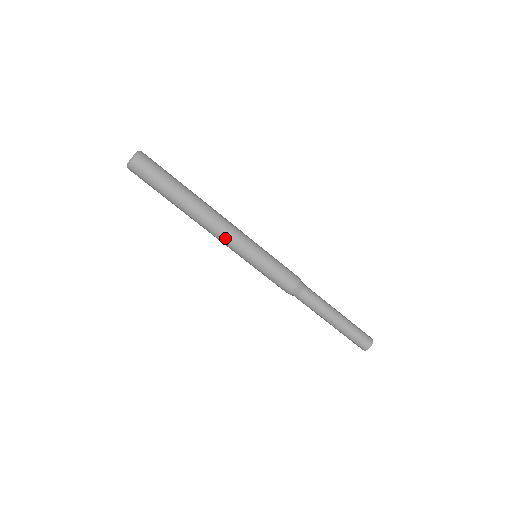
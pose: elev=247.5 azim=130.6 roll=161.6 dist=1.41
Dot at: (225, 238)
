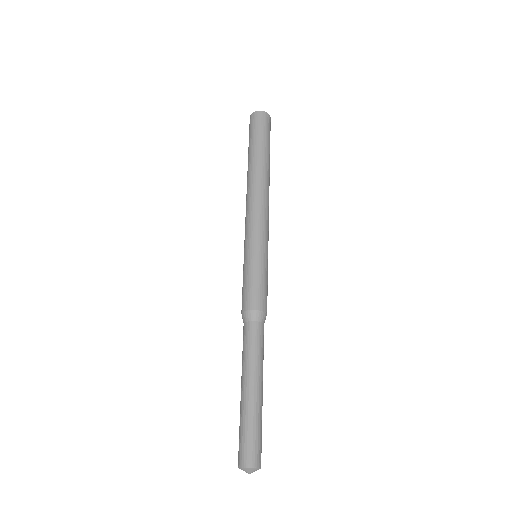
Dot at: (263, 212)
